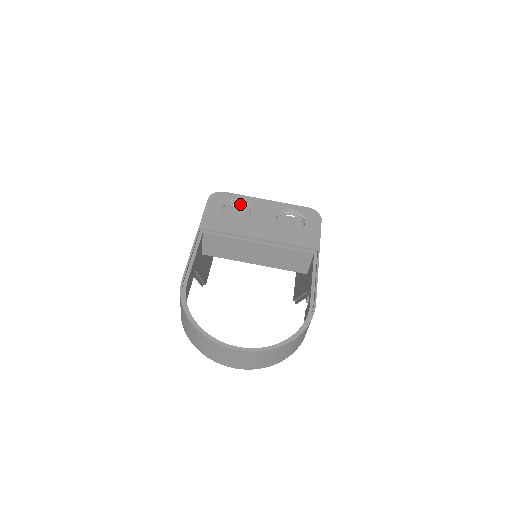
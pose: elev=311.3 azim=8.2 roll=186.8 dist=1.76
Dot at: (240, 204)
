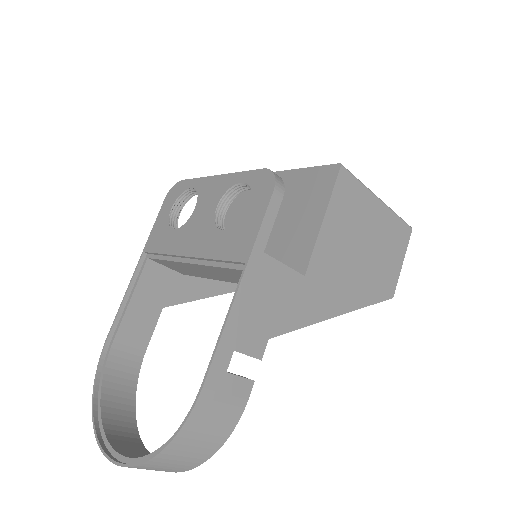
Dot at: occluded
